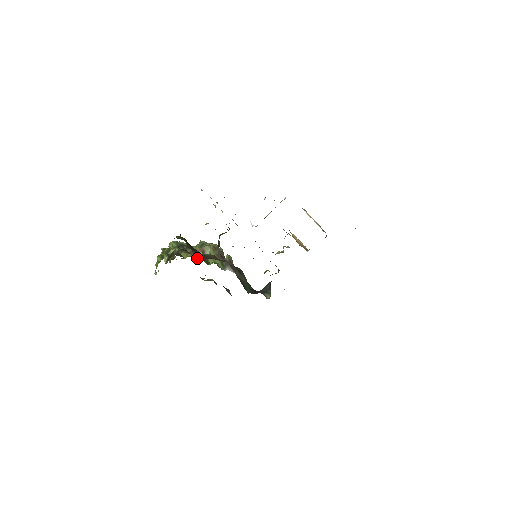
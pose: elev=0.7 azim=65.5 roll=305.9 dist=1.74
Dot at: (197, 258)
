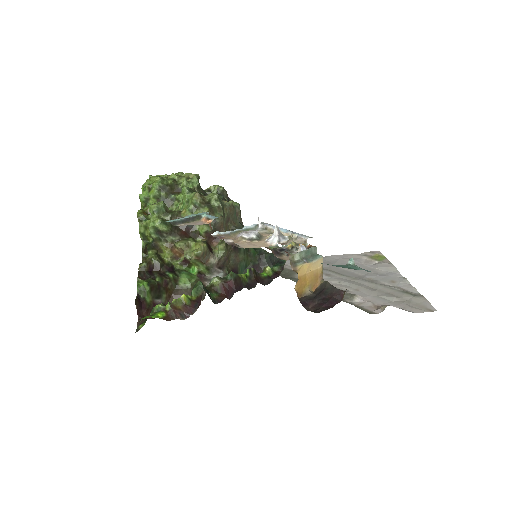
Dot at: (176, 265)
